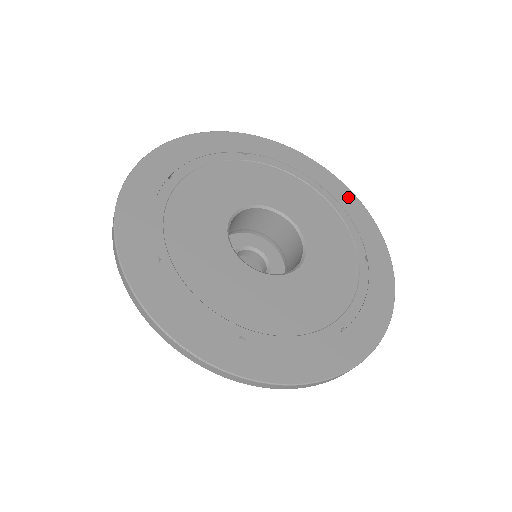
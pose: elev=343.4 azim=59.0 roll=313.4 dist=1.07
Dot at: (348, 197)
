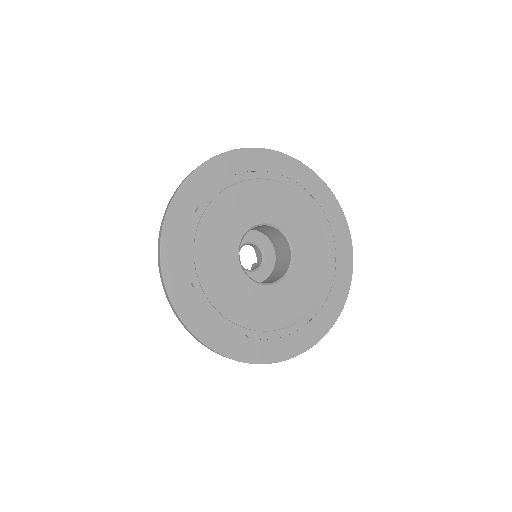
Dot at: (331, 203)
